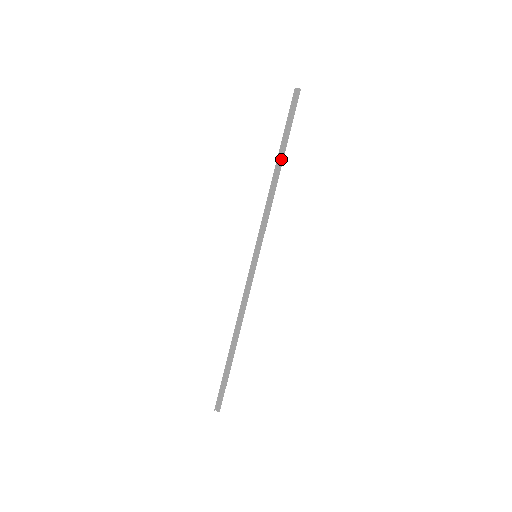
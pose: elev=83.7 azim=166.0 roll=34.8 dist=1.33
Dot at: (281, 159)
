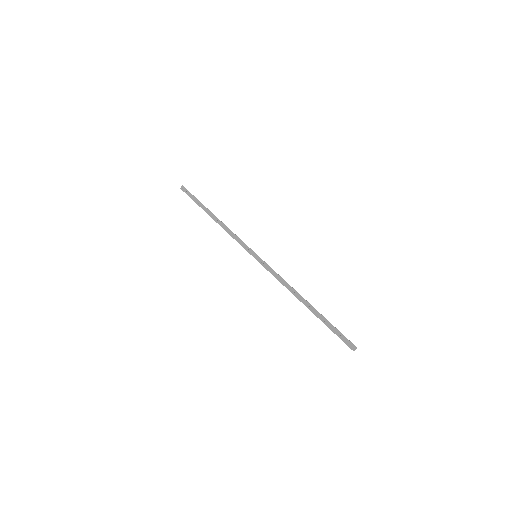
Dot at: (211, 212)
